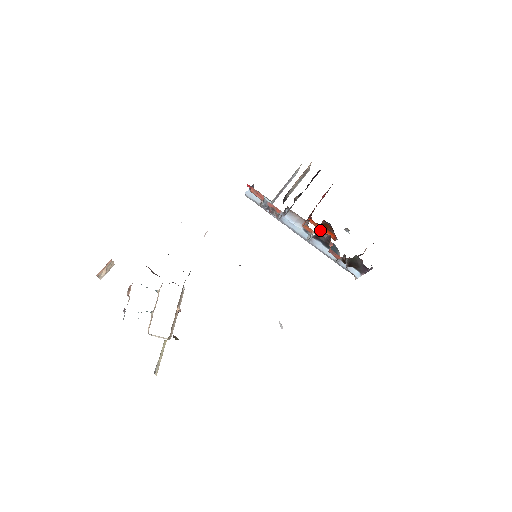
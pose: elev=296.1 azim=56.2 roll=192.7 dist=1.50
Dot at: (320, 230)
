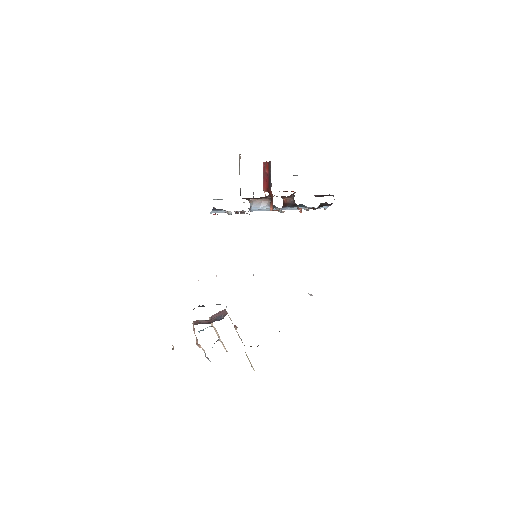
Dot at: (284, 202)
